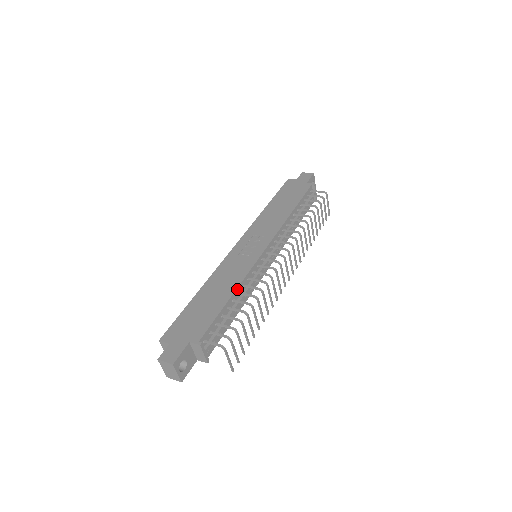
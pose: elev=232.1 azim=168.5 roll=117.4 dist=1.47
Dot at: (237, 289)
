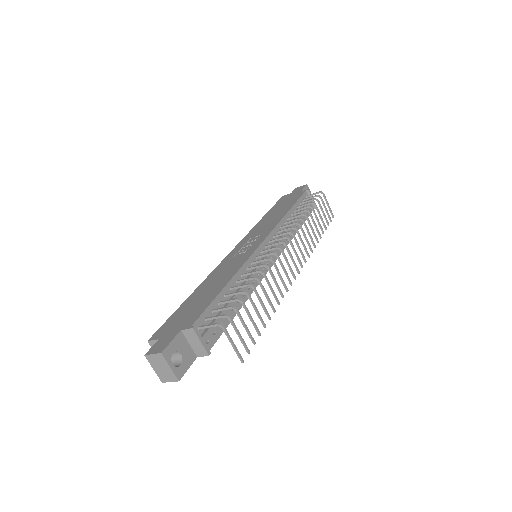
Dot at: (234, 277)
